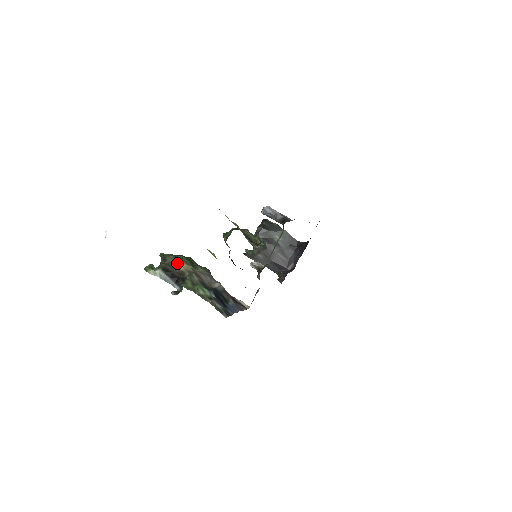
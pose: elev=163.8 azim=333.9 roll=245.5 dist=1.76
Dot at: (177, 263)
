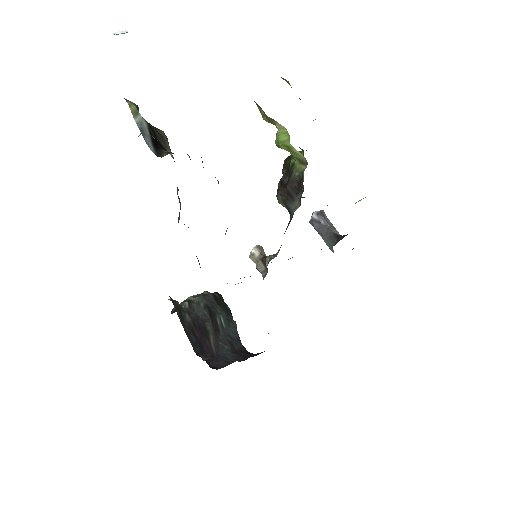
Dot at: (168, 145)
